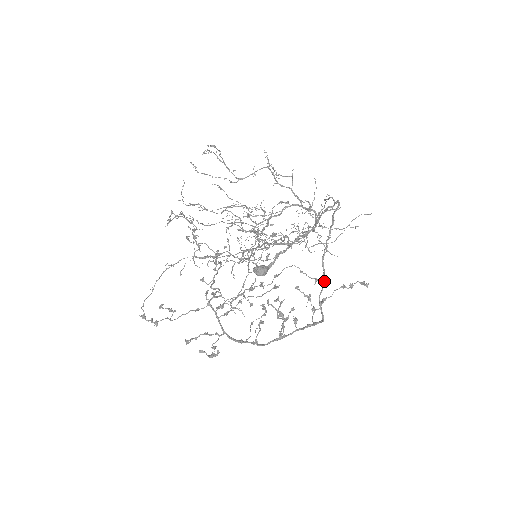
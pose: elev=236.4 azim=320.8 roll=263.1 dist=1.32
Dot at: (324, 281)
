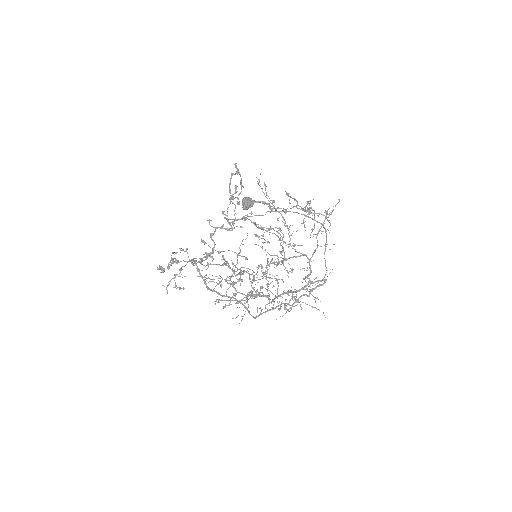
Dot at: occluded
